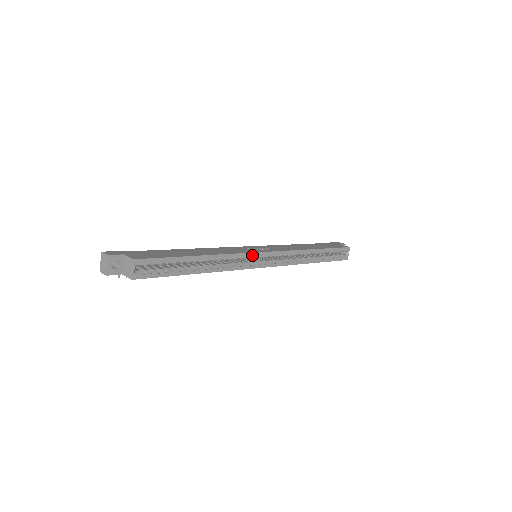
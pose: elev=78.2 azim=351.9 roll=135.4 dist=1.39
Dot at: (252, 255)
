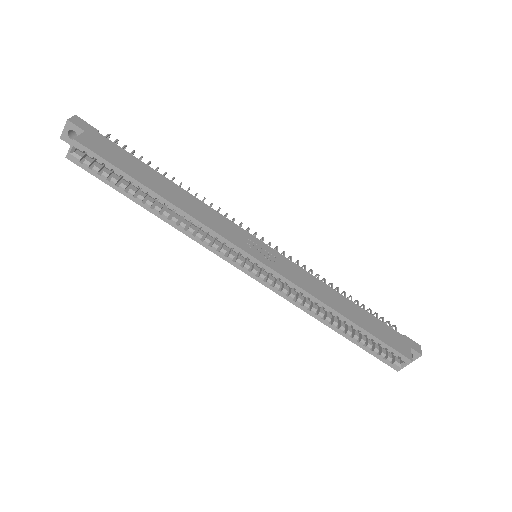
Dot at: (233, 247)
